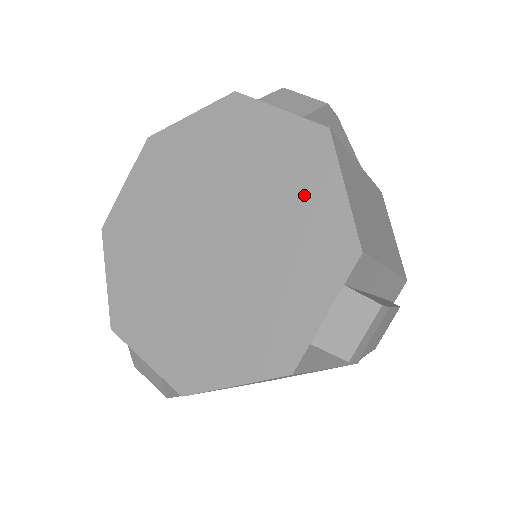
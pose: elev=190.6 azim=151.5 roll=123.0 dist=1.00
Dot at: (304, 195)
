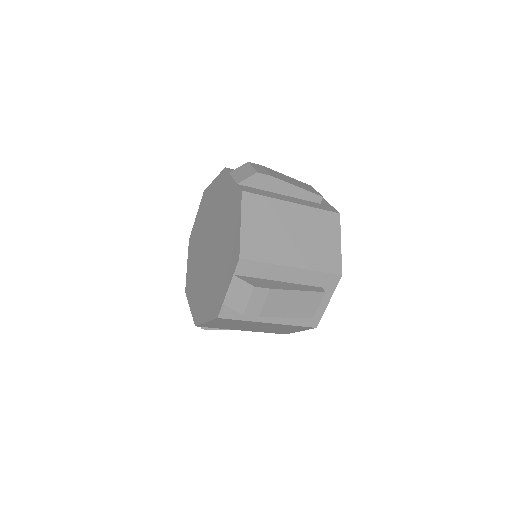
Dot at: (232, 227)
